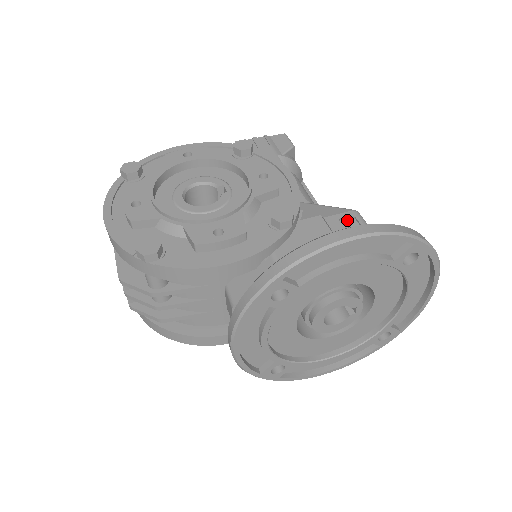
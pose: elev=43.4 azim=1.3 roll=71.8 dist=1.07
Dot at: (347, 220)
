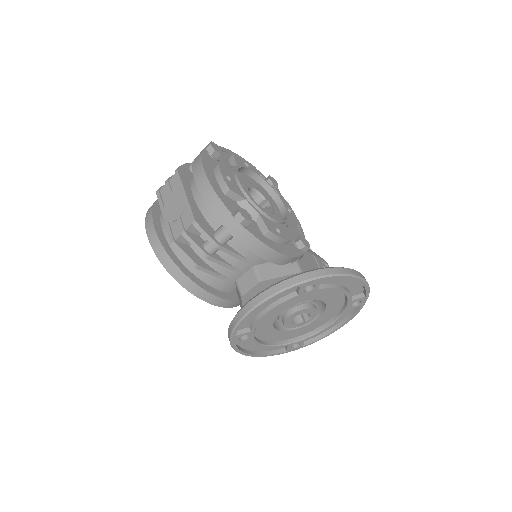
Dot at: (324, 265)
